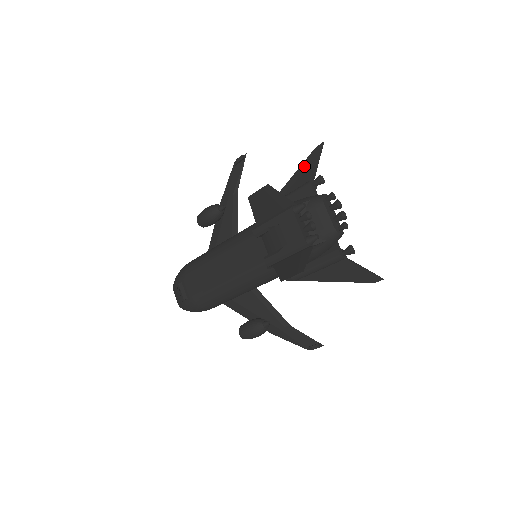
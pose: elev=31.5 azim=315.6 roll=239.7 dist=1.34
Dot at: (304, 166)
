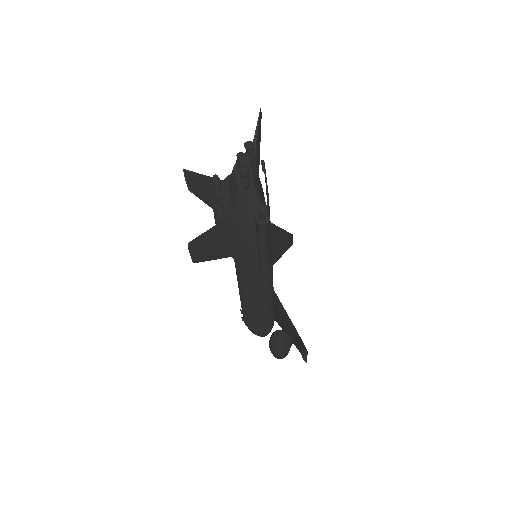
Dot at: (258, 141)
